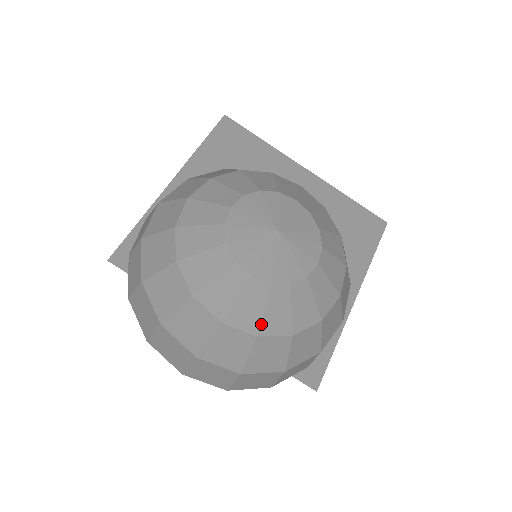
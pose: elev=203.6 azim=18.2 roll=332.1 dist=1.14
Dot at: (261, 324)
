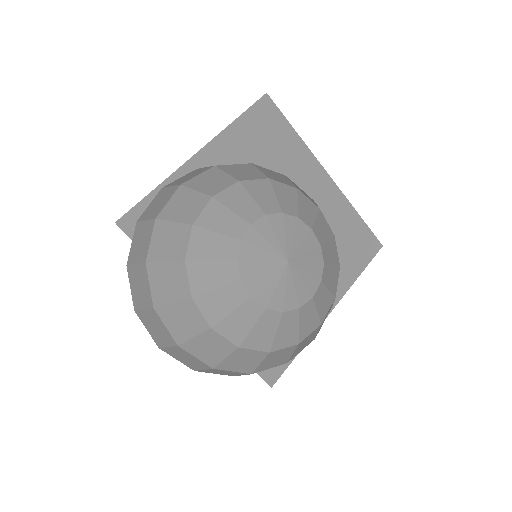
Dot at: (245, 338)
